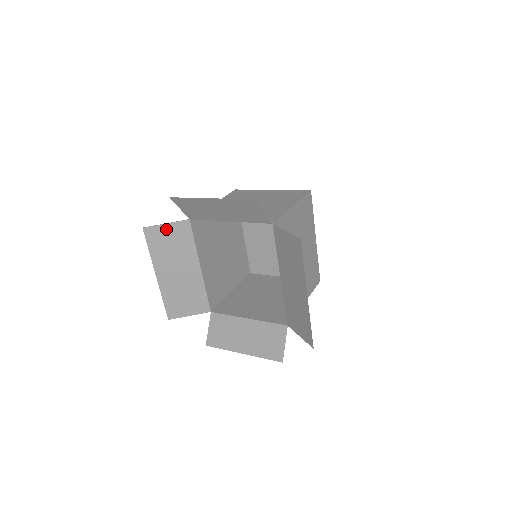
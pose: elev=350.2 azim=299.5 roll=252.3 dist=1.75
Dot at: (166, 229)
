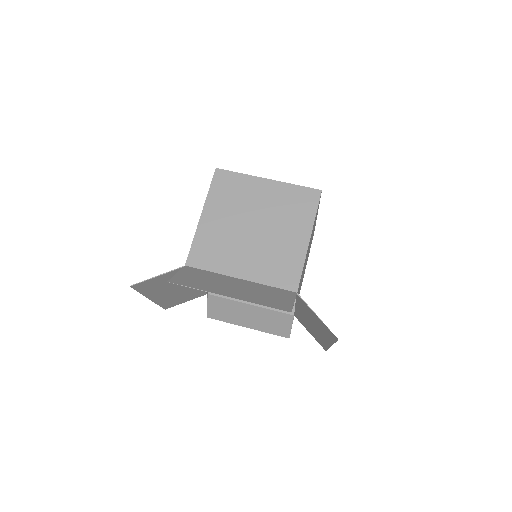
Dot at: (158, 278)
